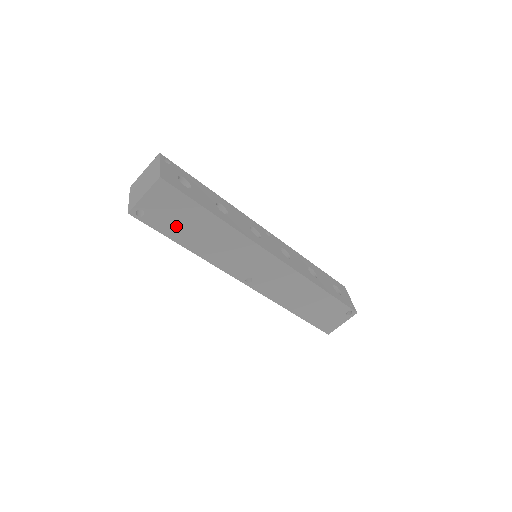
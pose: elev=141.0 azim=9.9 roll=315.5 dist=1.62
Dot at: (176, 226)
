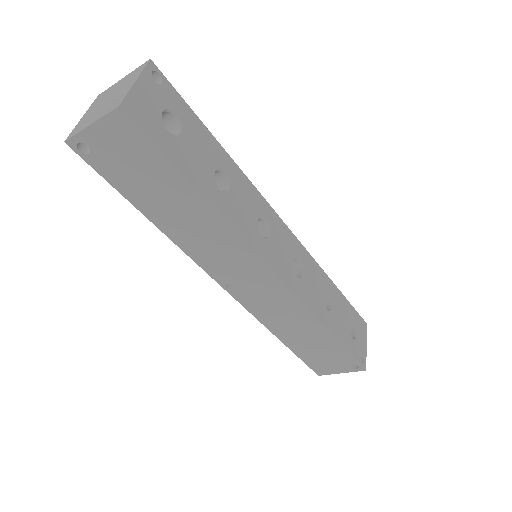
Dot at: (138, 186)
